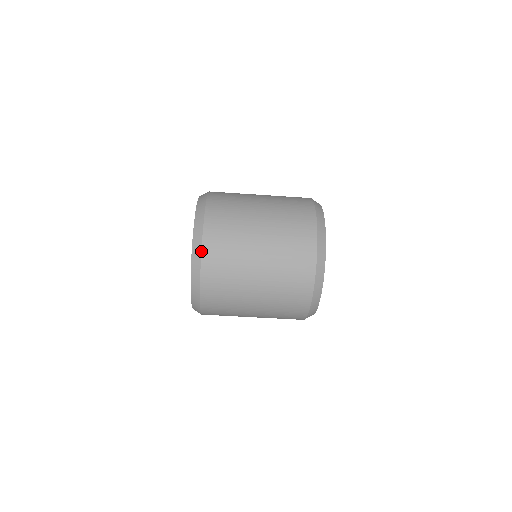
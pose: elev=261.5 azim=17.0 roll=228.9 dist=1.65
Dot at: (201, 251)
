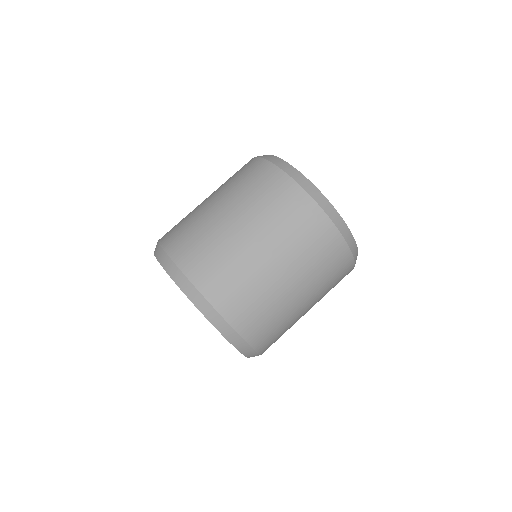
Dot at: (211, 306)
